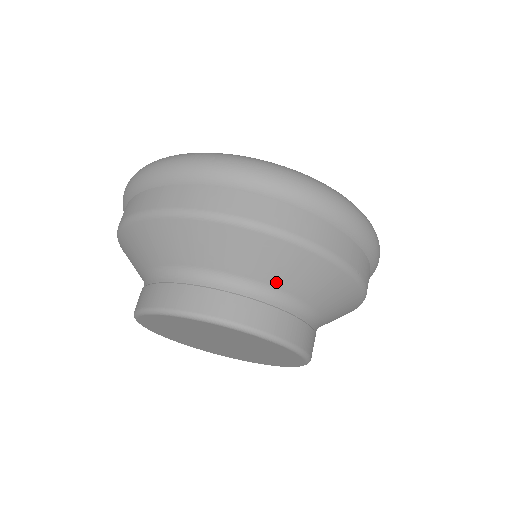
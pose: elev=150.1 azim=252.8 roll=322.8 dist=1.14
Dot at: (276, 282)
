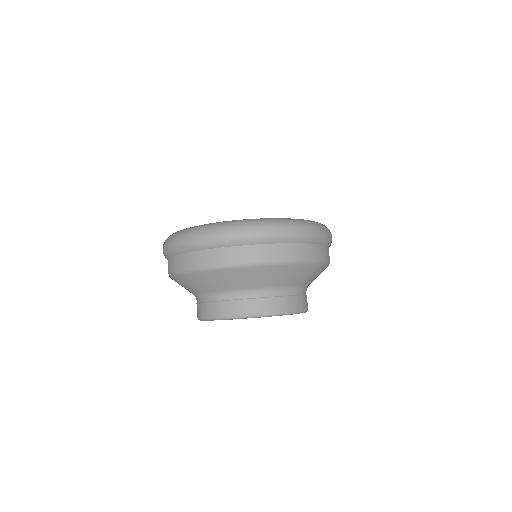
Dot at: (296, 283)
